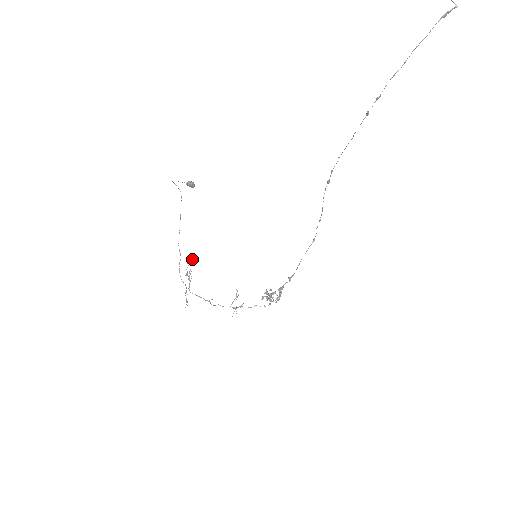
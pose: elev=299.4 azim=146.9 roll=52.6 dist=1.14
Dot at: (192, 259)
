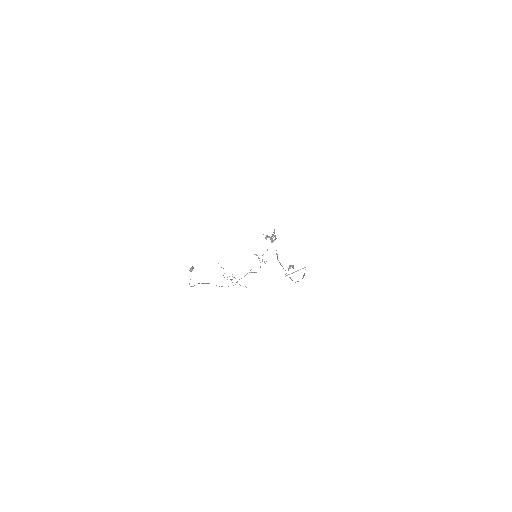
Dot at: occluded
